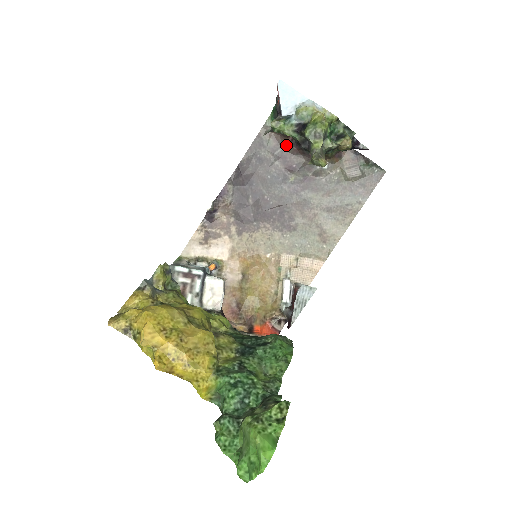
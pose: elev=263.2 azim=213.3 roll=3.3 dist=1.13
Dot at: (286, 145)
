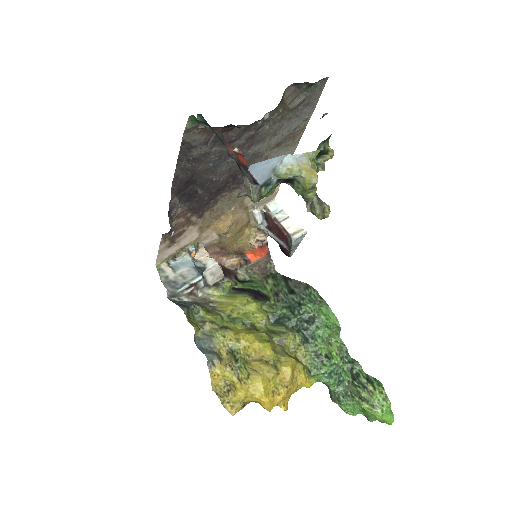
Dot at: (220, 131)
